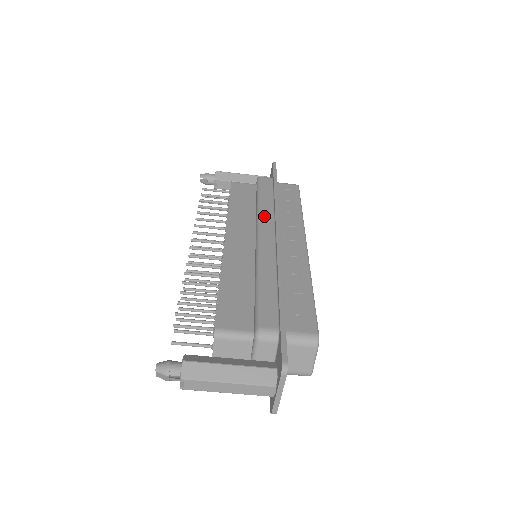
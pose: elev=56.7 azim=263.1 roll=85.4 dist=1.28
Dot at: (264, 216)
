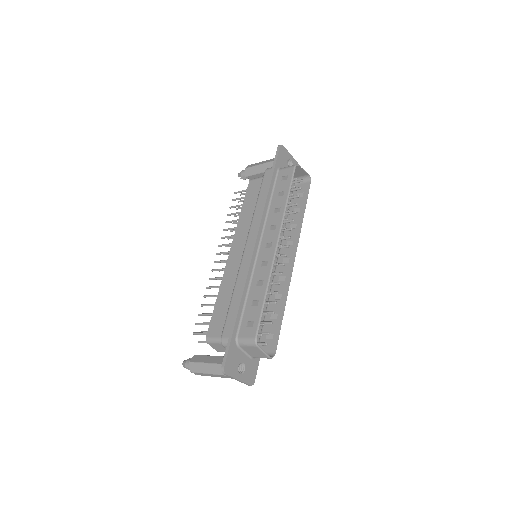
Dot at: (254, 222)
